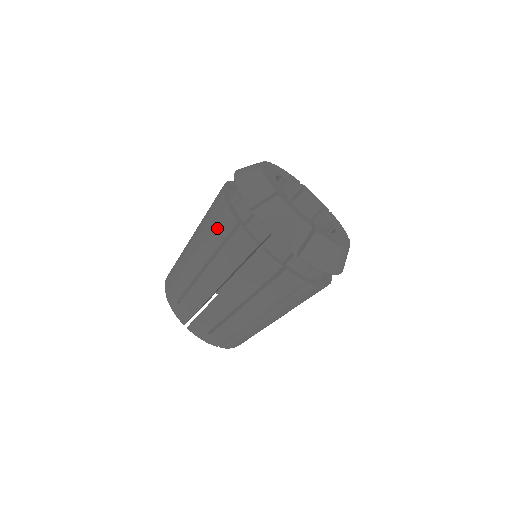
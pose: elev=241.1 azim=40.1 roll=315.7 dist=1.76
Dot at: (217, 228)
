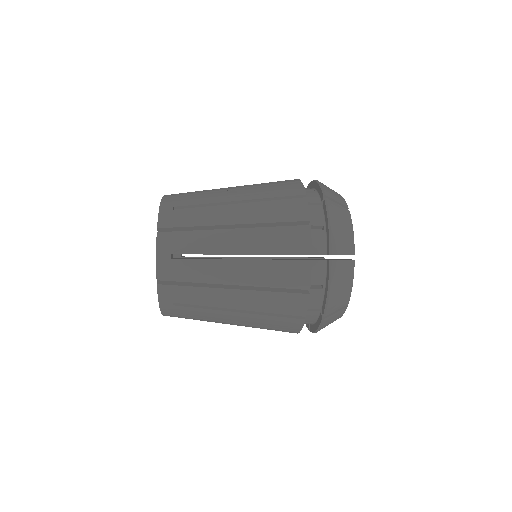
Dot at: occluded
